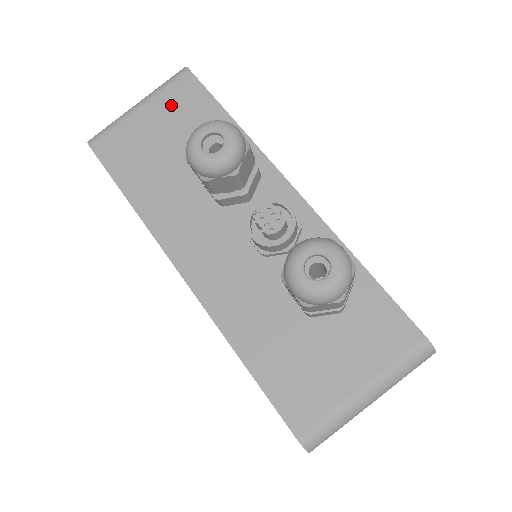
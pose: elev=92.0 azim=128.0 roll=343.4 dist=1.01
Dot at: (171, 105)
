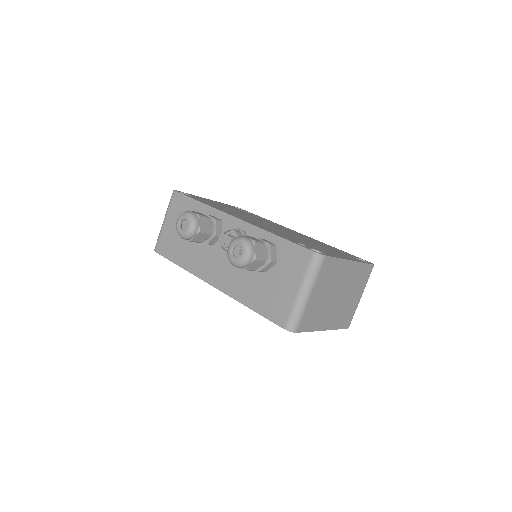
Dot at: (175, 212)
